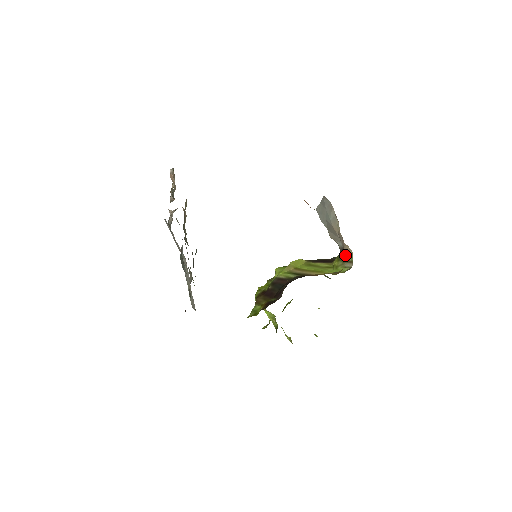
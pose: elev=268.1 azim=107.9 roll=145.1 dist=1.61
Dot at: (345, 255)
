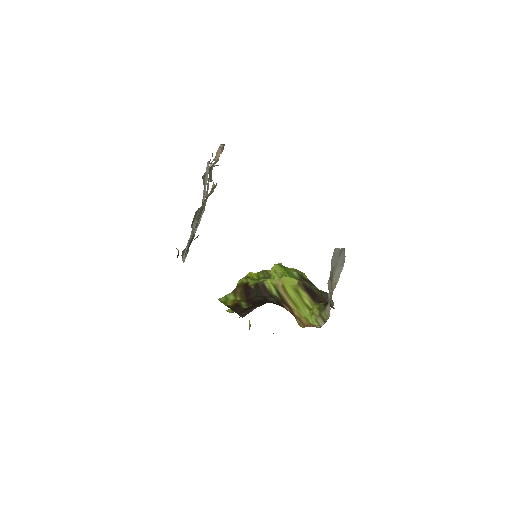
Dot at: (324, 311)
